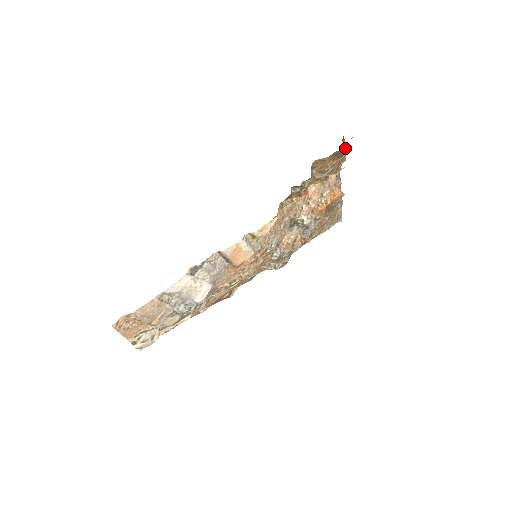
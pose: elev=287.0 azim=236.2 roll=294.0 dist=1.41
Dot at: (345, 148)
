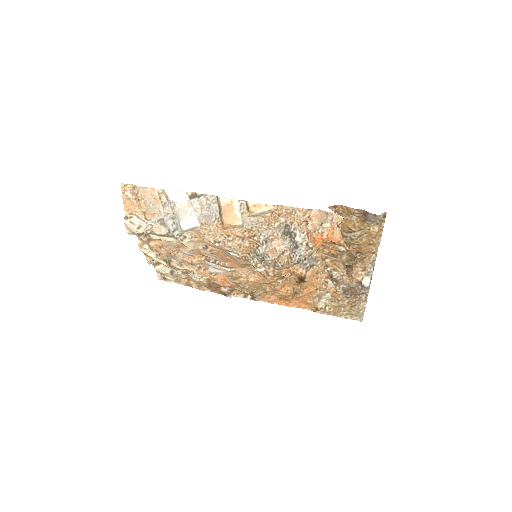
Dot at: (379, 222)
